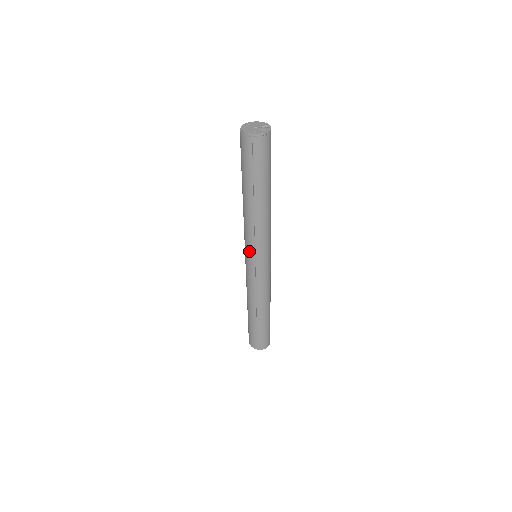
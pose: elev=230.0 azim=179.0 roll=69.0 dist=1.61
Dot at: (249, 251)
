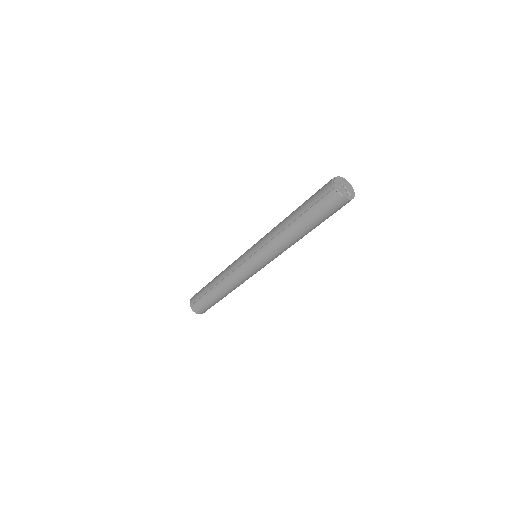
Dot at: (255, 247)
